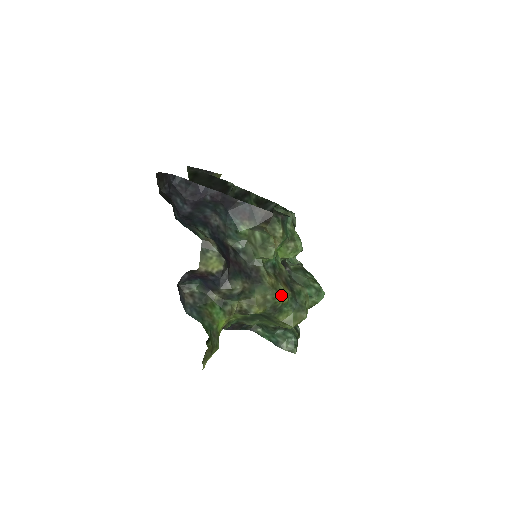
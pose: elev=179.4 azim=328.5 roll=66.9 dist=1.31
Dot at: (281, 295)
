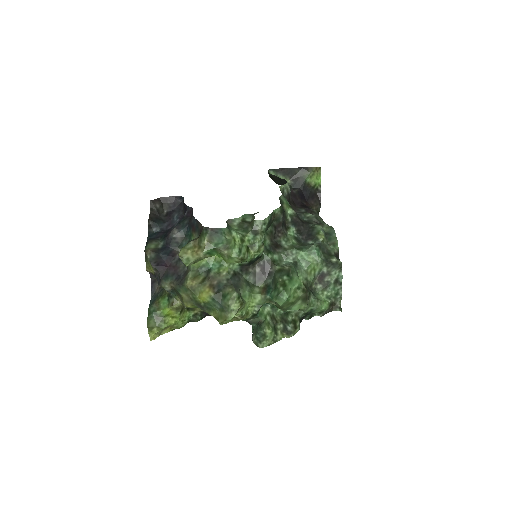
Dot at: (198, 296)
